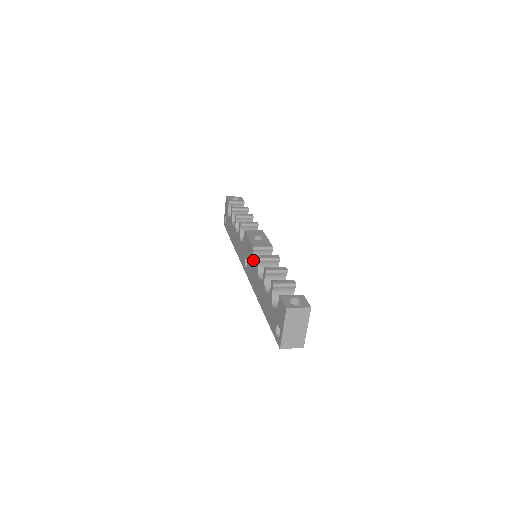
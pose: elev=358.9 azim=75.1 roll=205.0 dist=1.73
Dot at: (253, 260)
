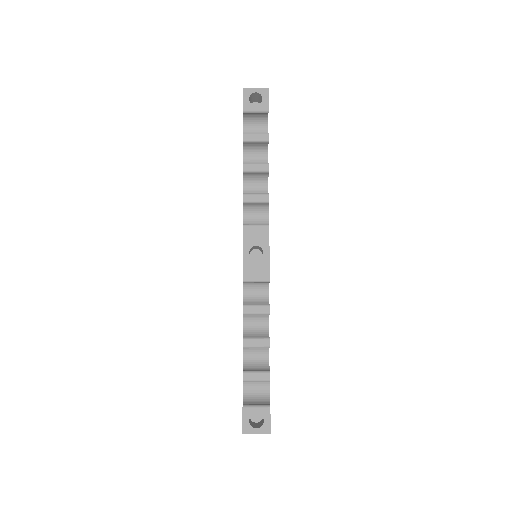
Dot at: (244, 284)
